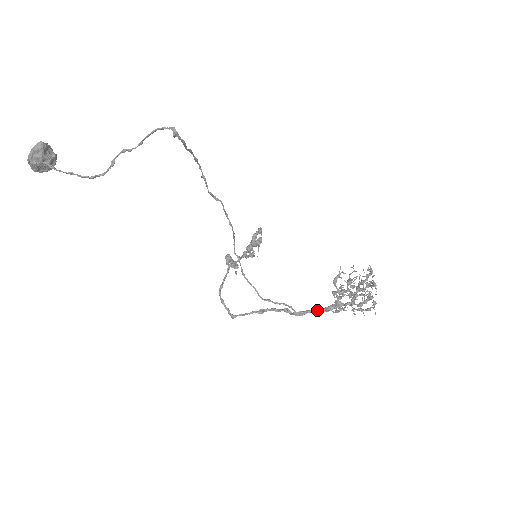
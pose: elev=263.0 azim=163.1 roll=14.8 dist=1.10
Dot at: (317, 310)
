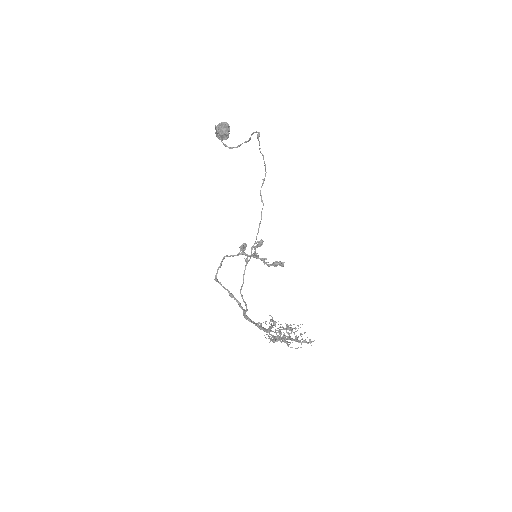
Dot at: (255, 323)
